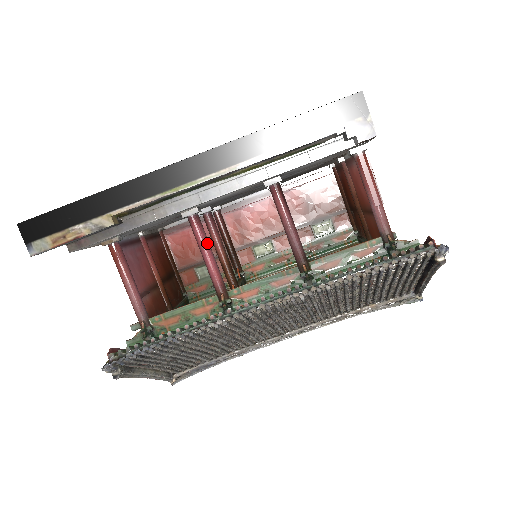
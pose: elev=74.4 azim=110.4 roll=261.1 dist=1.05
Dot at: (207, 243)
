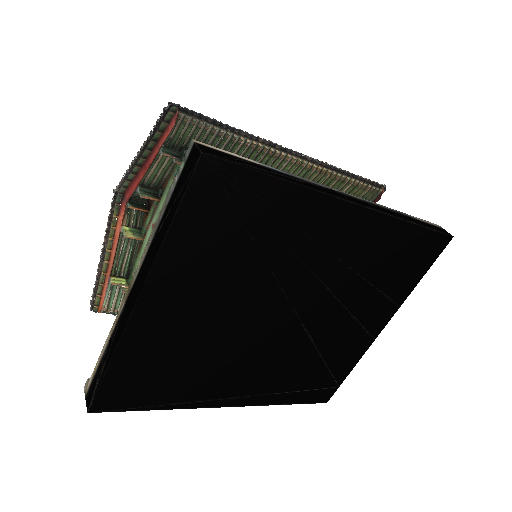
Dot at: occluded
